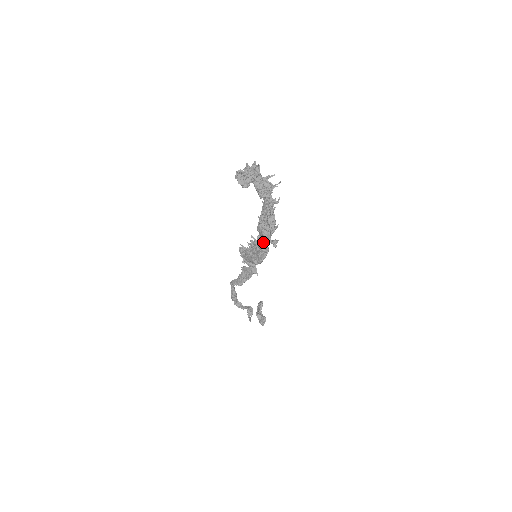
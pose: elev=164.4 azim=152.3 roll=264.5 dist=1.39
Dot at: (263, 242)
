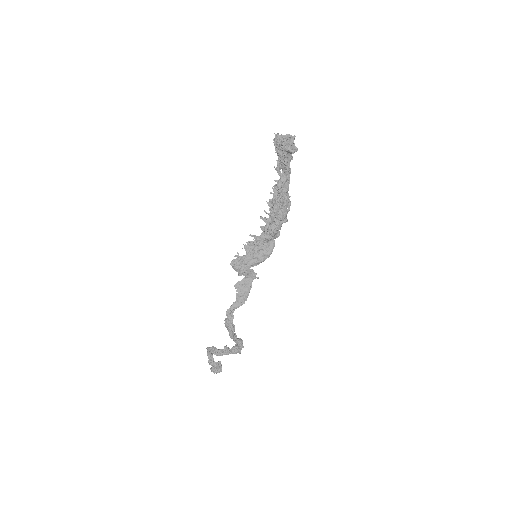
Dot at: (282, 222)
